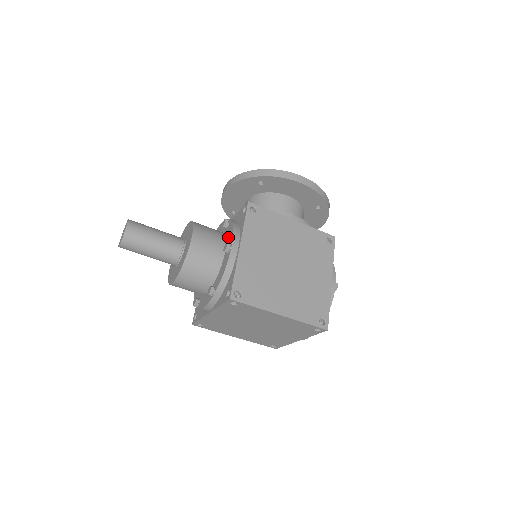
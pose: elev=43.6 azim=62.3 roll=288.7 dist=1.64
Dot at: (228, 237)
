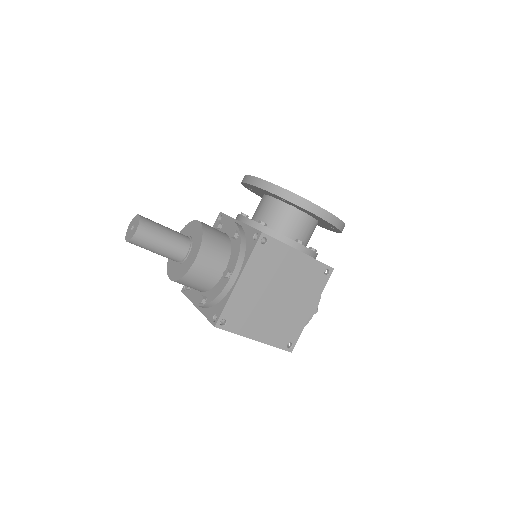
Dot at: (232, 257)
